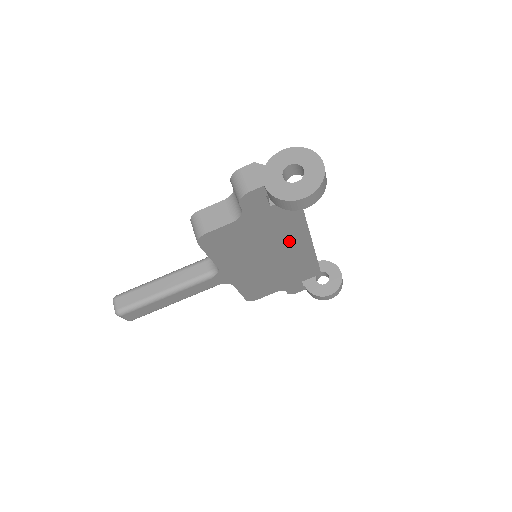
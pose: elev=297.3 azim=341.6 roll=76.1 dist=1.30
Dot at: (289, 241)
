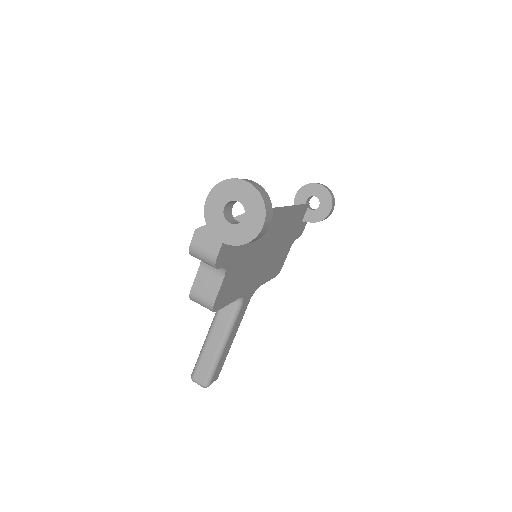
Dot at: (270, 228)
